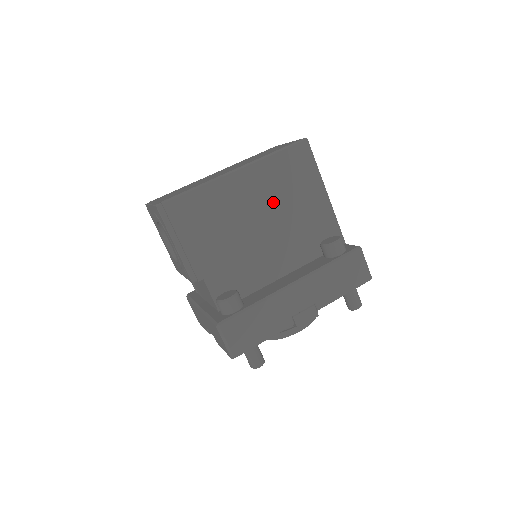
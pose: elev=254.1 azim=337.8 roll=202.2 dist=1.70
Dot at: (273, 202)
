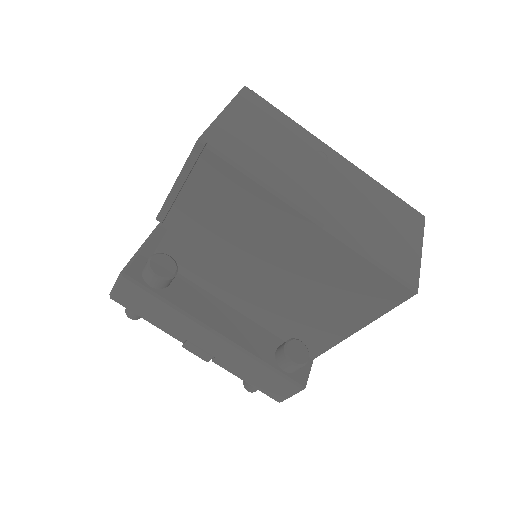
Dot at: (304, 276)
